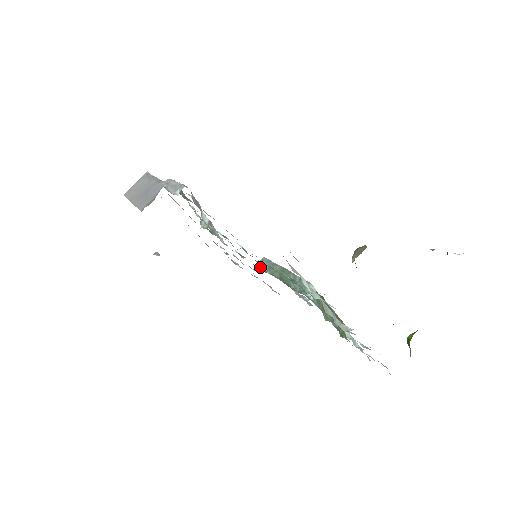
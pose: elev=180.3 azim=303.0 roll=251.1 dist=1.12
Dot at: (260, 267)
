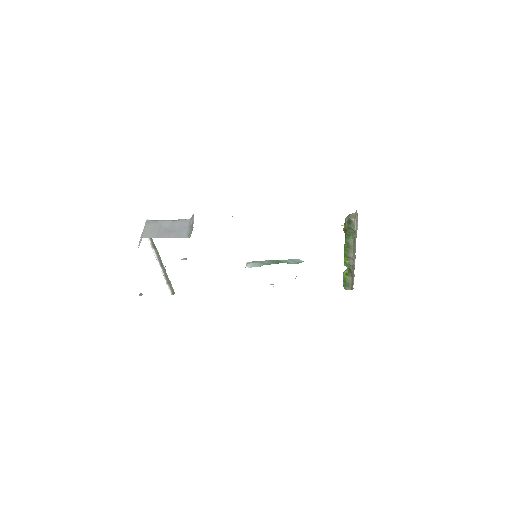
Dot at: occluded
